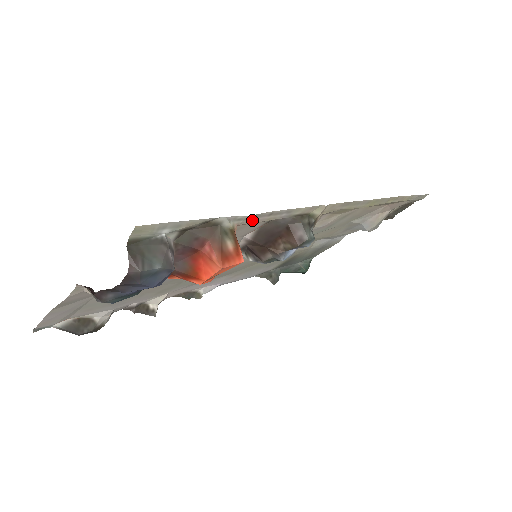
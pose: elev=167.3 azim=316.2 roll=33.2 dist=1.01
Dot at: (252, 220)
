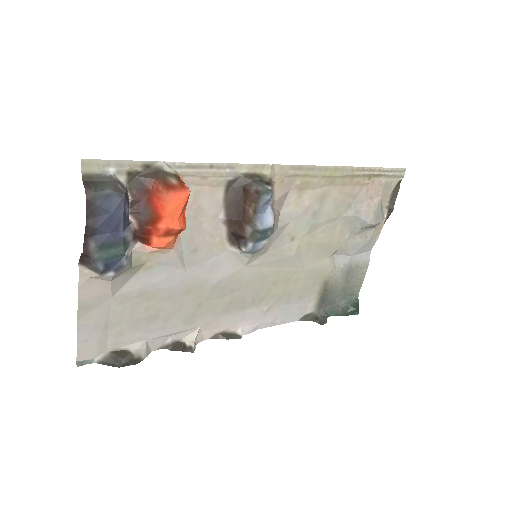
Dot at: (195, 172)
